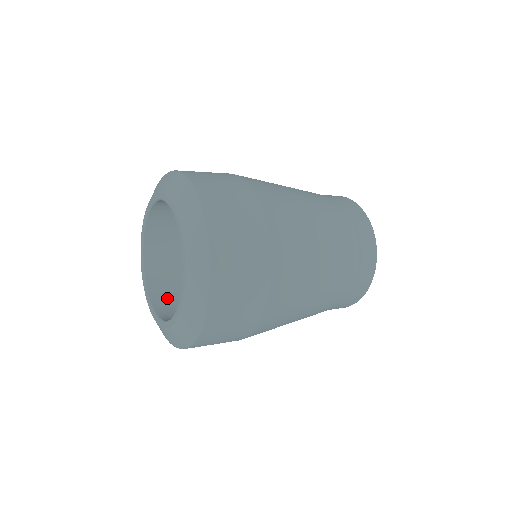
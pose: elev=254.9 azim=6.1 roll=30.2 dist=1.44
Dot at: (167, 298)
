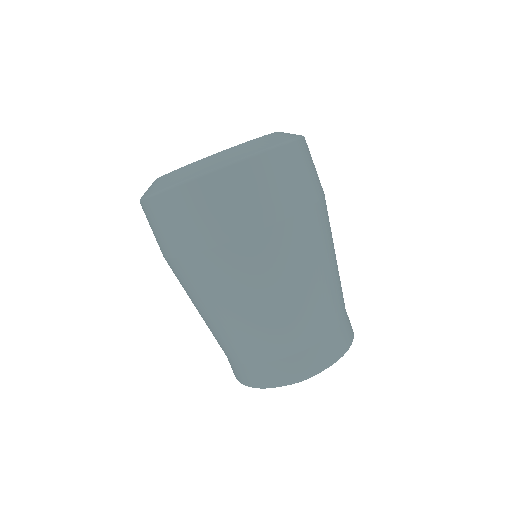
Dot at: occluded
